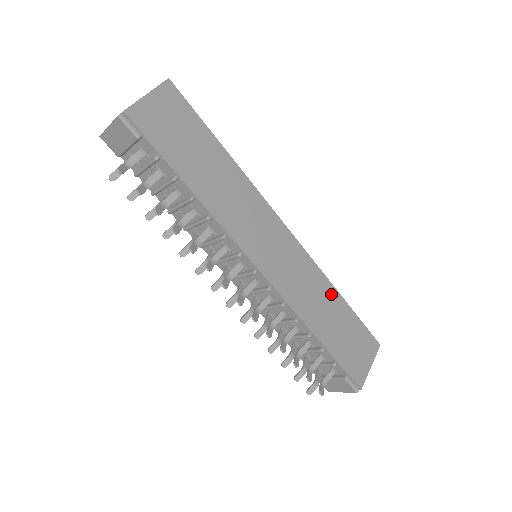
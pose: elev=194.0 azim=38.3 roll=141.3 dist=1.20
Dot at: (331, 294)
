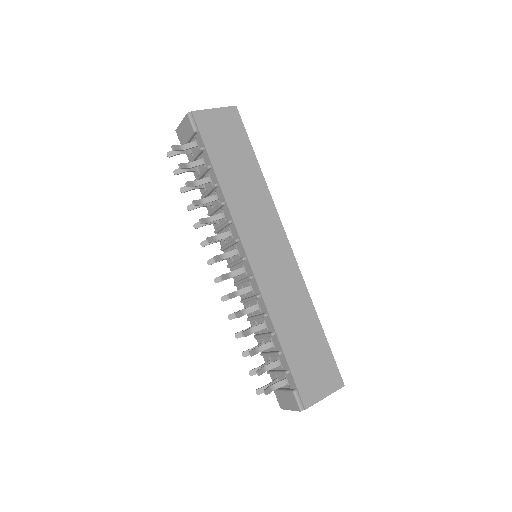
Dot at: (309, 313)
